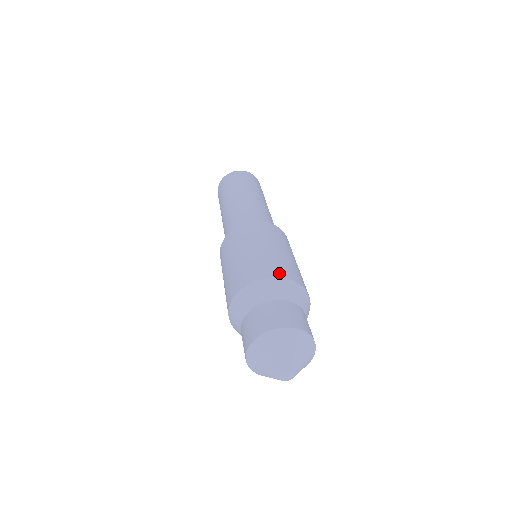
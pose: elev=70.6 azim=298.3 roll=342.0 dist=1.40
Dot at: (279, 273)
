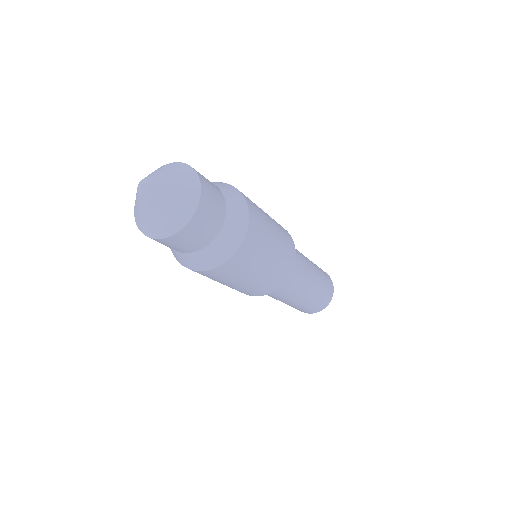
Dot at: occluded
